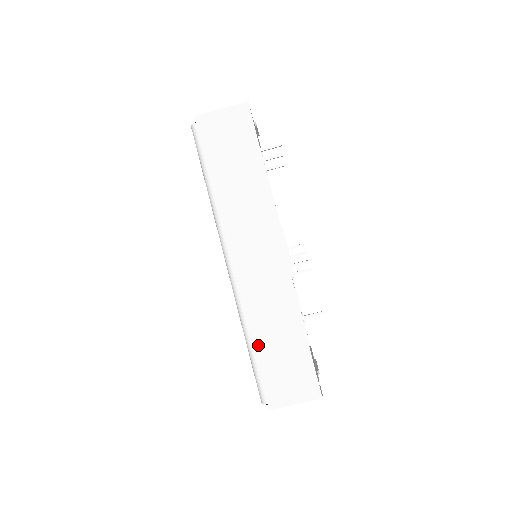
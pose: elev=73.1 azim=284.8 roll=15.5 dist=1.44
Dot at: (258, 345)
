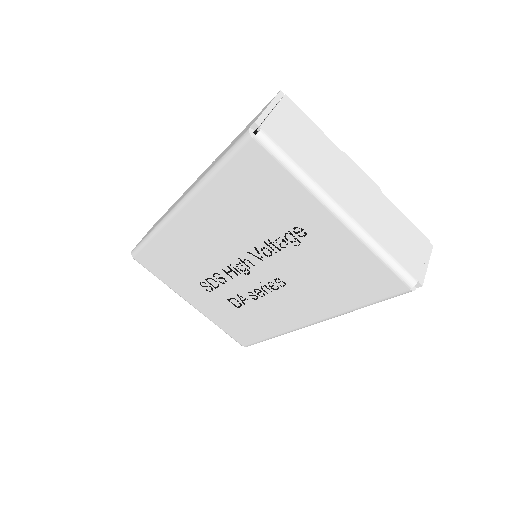
Dot at: occluded
